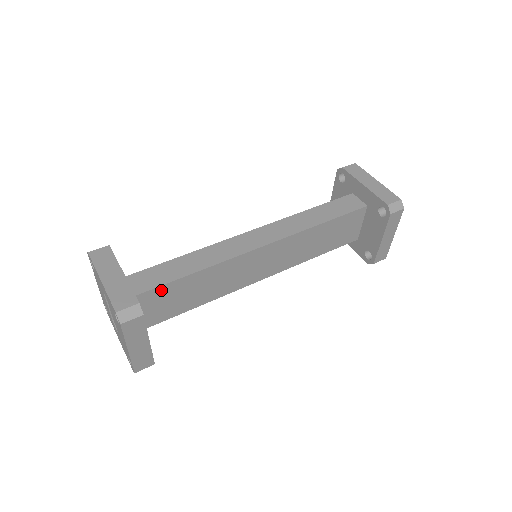
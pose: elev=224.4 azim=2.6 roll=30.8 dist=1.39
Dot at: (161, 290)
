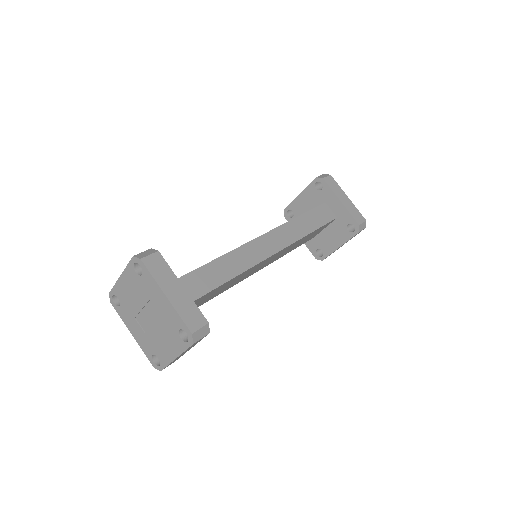
Dot at: (201, 298)
